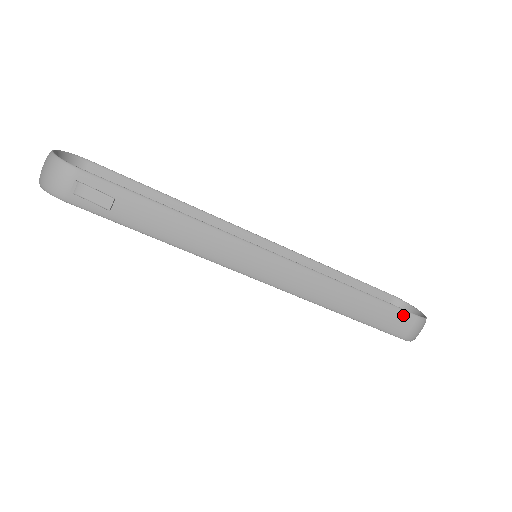
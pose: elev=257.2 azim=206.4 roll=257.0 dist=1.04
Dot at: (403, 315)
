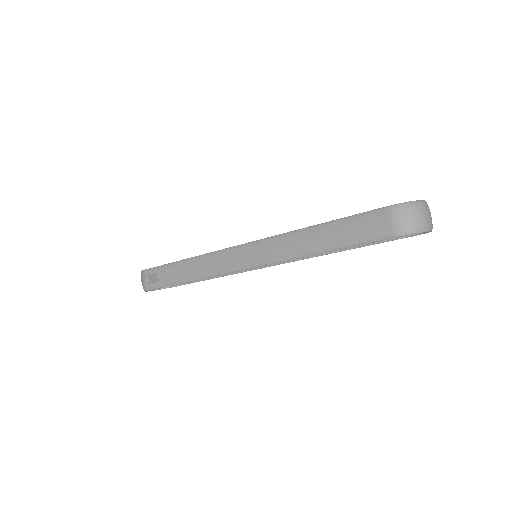
Dot at: (370, 216)
